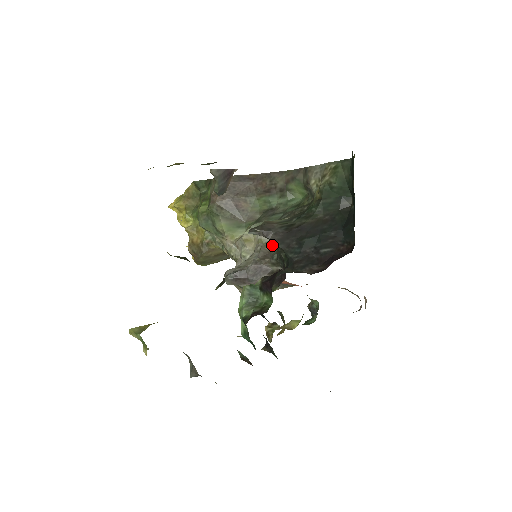
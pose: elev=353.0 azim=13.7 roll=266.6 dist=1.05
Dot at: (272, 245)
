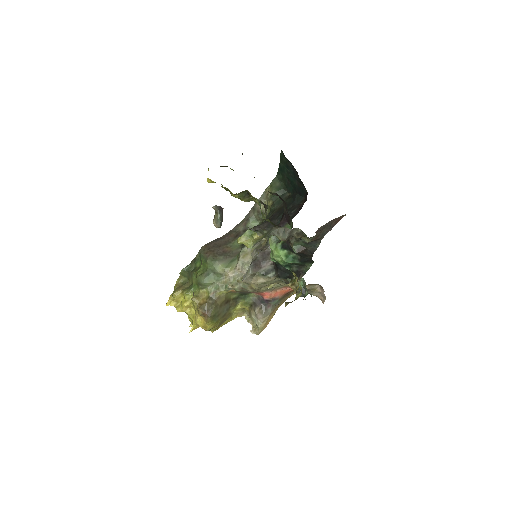
Dot at: (261, 245)
